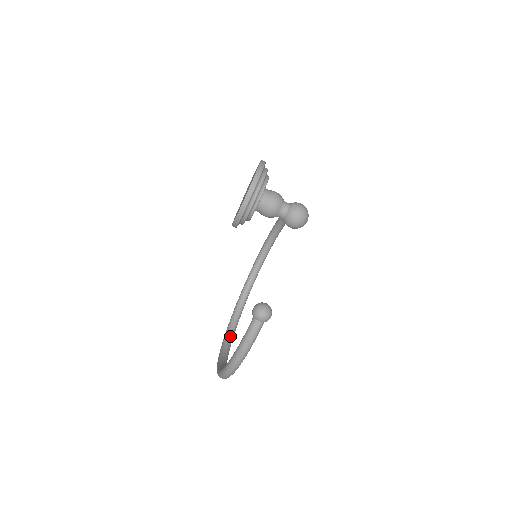
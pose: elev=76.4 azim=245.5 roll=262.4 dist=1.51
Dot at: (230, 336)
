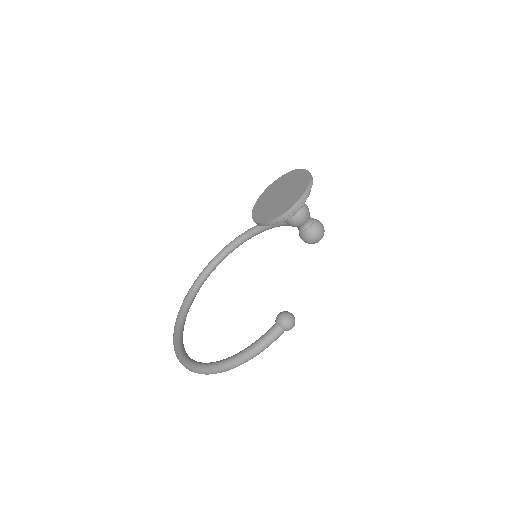
Dot at: (183, 324)
